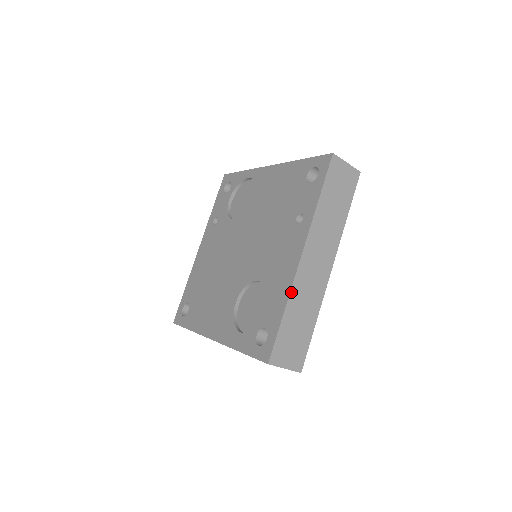
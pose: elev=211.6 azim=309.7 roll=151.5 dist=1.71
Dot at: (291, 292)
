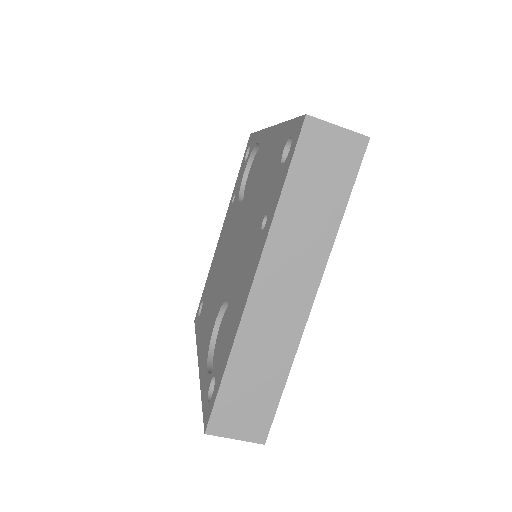
Dot at: (237, 338)
